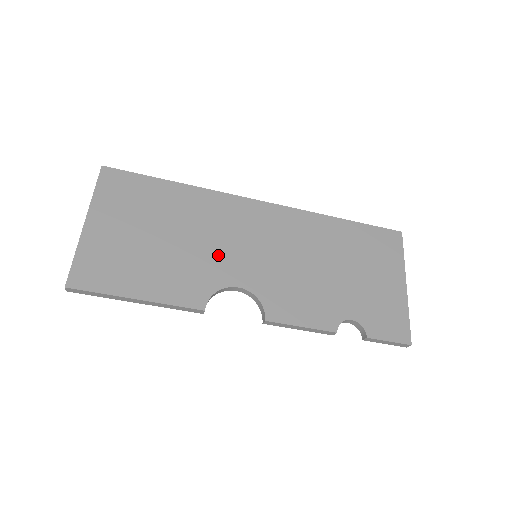
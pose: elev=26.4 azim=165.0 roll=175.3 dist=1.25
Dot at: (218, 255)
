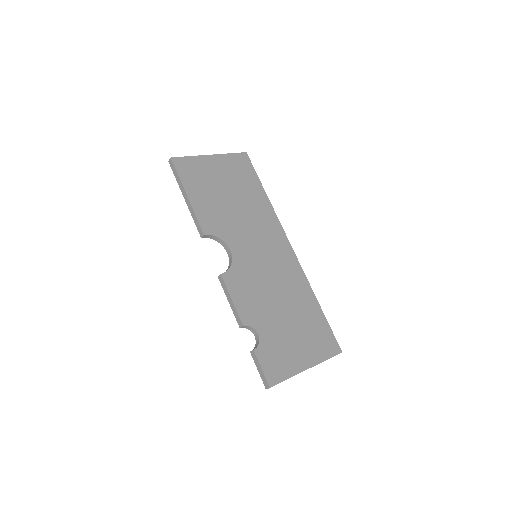
Dot at: (241, 231)
